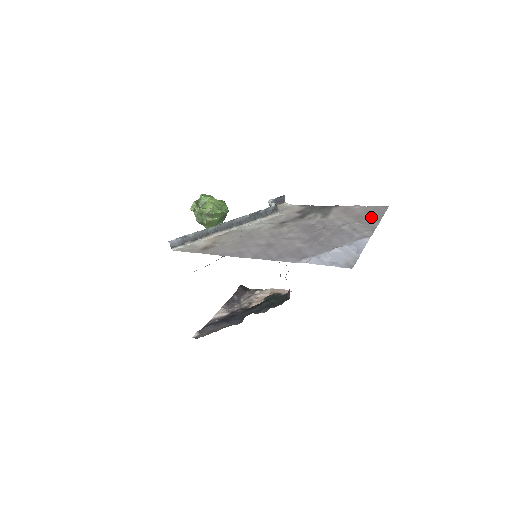
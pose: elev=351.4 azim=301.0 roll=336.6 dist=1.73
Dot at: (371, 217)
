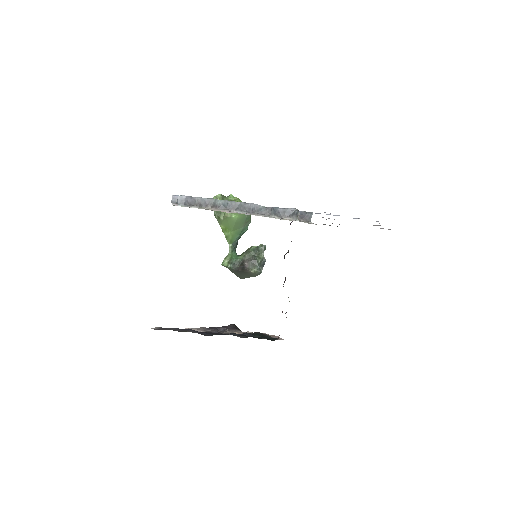
Dot at: occluded
